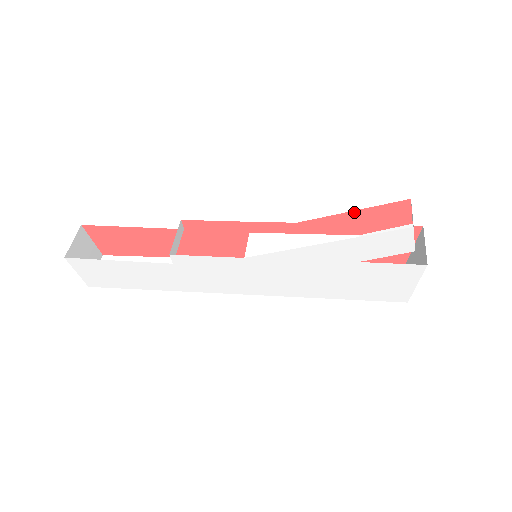
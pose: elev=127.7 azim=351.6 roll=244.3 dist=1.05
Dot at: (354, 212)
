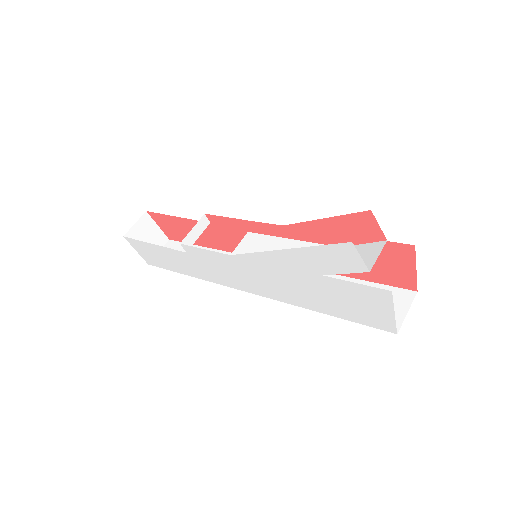
Dot at: (324, 220)
